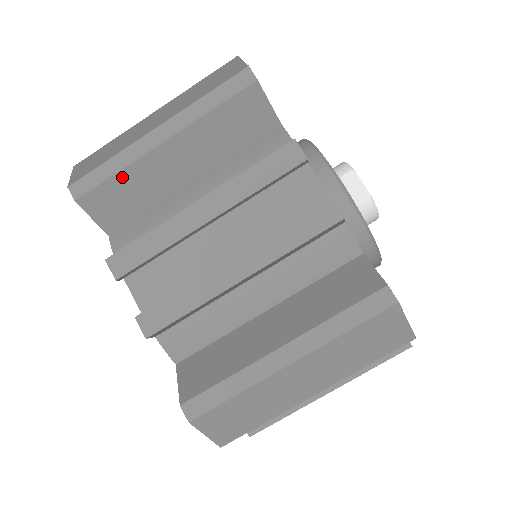
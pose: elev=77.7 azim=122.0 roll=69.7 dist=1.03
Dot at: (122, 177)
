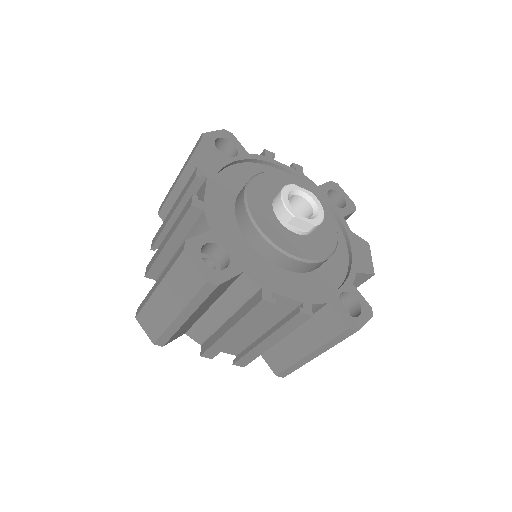
Dot at: (177, 332)
